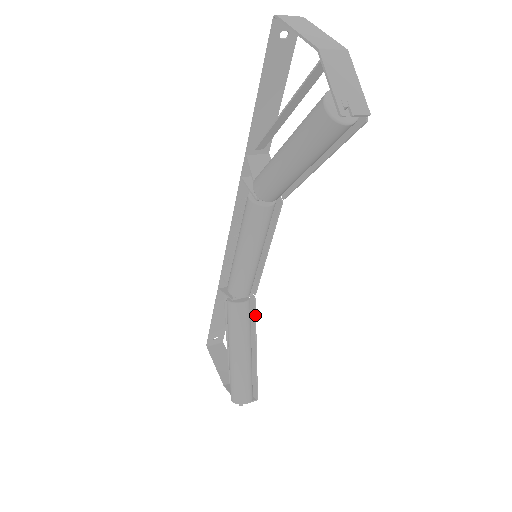
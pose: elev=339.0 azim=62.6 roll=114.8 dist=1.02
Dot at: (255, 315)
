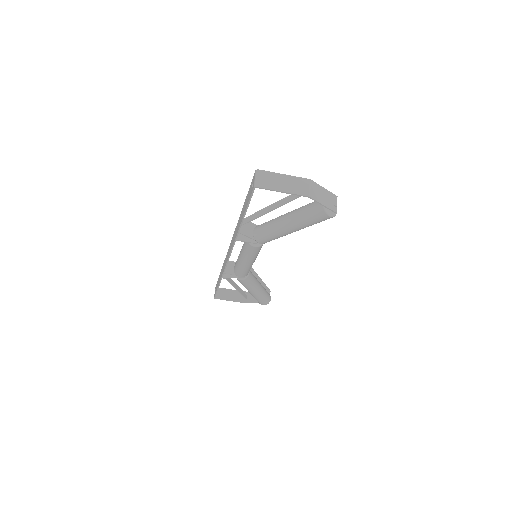
Dot at: (253, 269)
